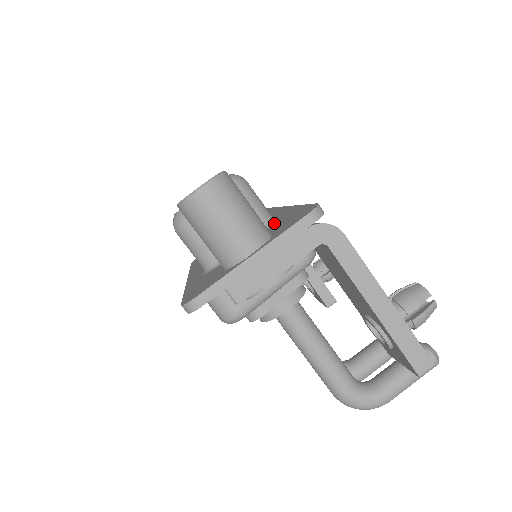
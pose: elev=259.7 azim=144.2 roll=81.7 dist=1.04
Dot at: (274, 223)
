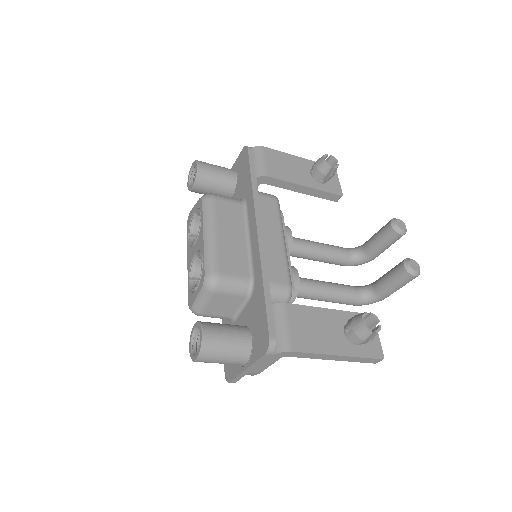
Dot at: (252, 296)
